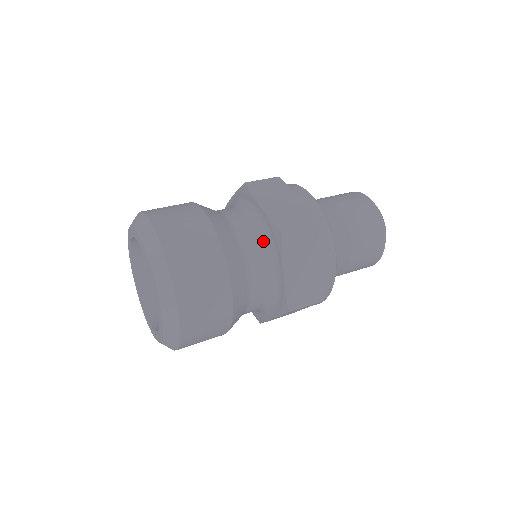
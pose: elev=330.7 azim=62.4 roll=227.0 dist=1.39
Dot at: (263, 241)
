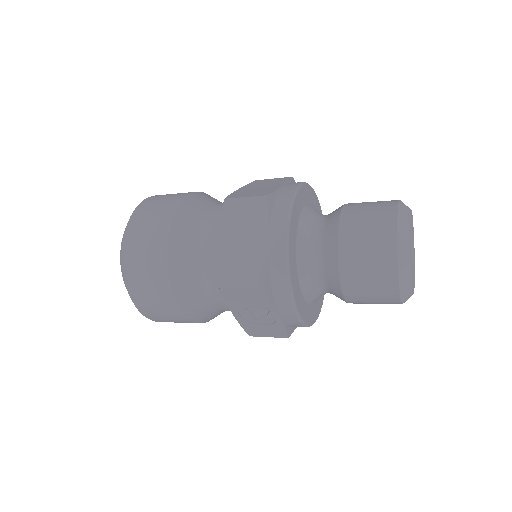
Dot at: occluded
